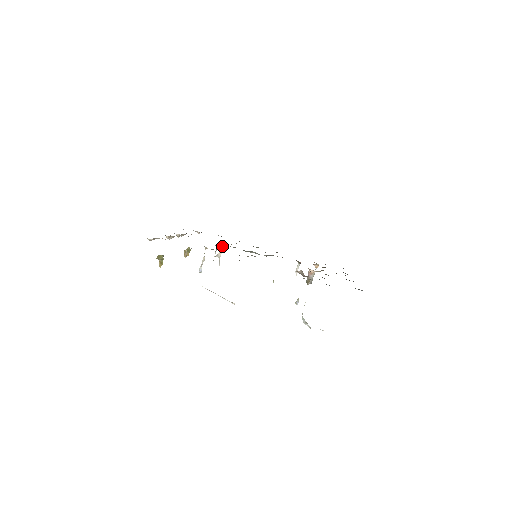
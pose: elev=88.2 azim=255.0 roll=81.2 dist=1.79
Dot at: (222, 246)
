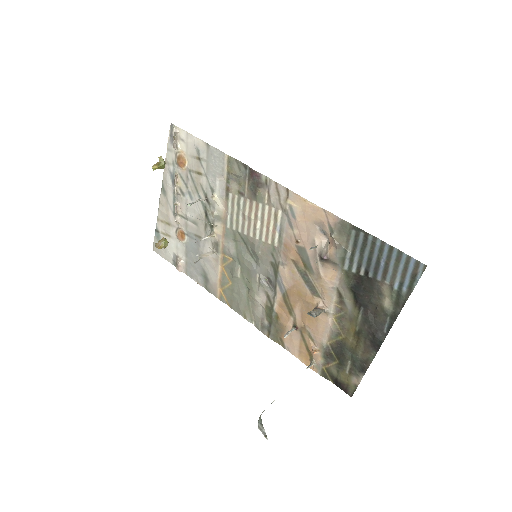
Dot at: (211, 252)
